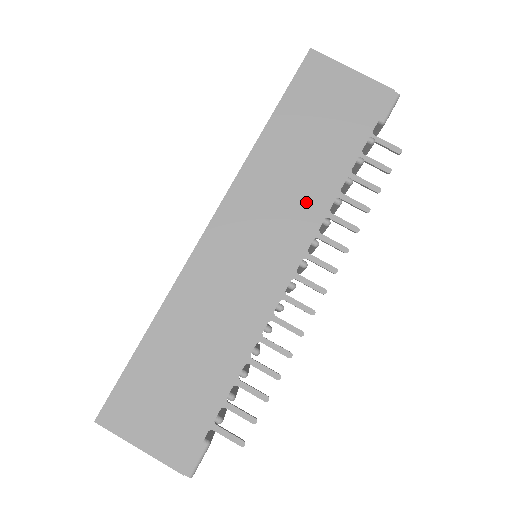
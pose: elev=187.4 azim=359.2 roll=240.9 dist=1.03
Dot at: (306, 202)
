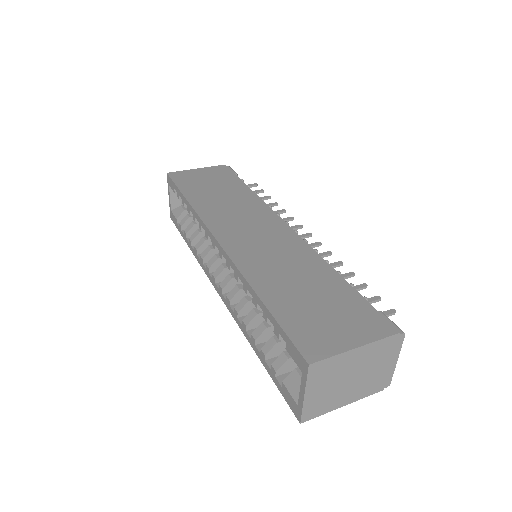
Dot at: (249, 205)
